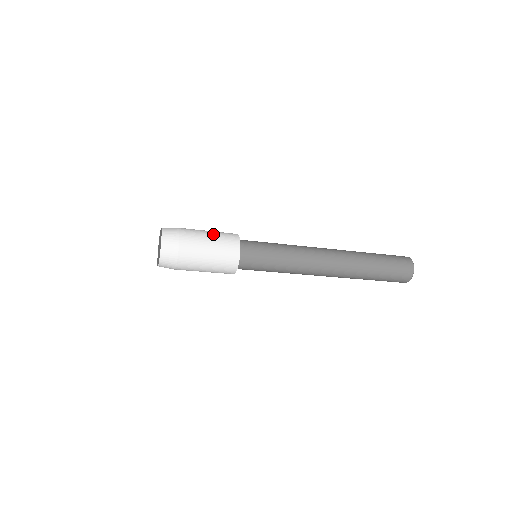
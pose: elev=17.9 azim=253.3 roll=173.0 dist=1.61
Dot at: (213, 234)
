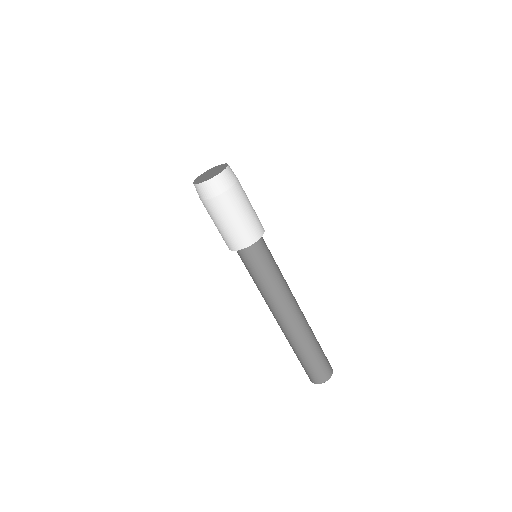
Dot at: occluded
